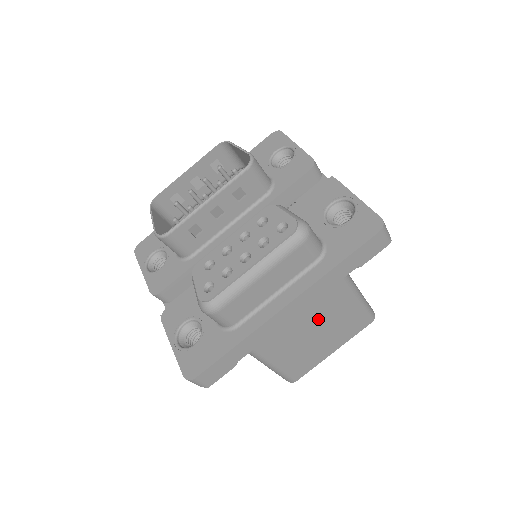
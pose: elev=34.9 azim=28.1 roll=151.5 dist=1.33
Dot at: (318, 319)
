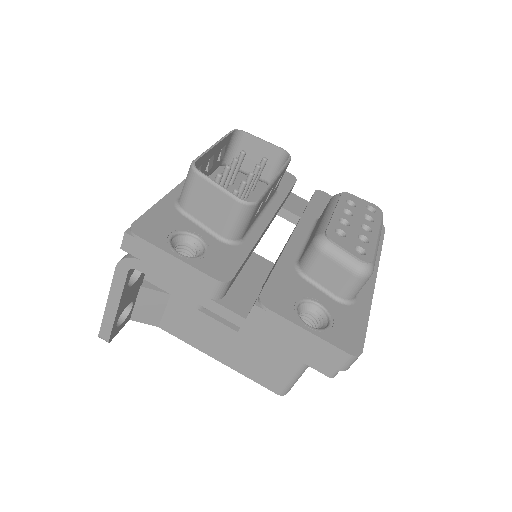
Dot at: occluded
